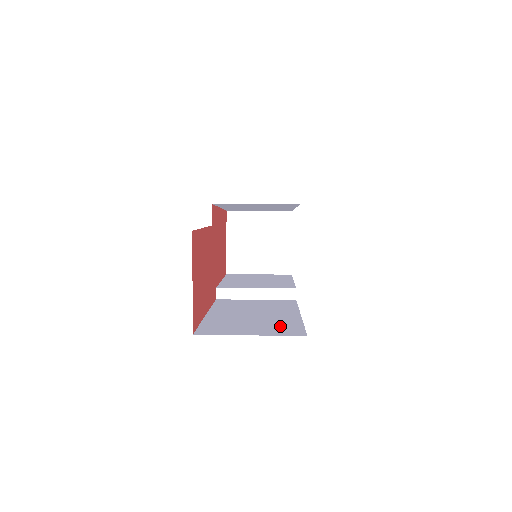
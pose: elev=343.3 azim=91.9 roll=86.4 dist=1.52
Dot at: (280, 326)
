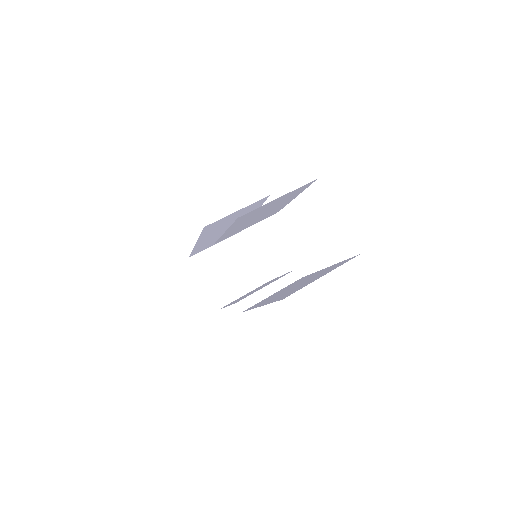
Dot at: occluded
